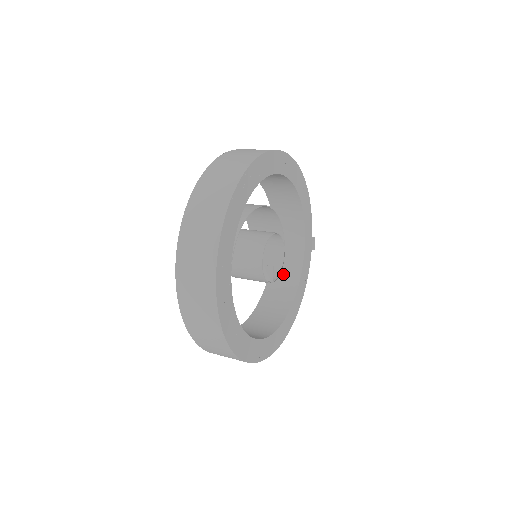
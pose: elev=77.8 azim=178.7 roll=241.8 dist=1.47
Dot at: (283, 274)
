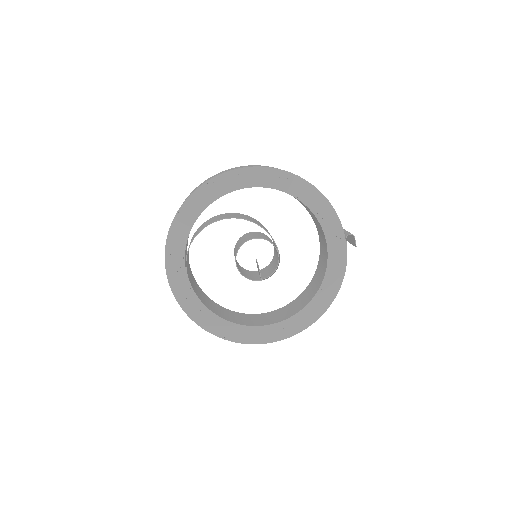
Dot at: (320, 270)
